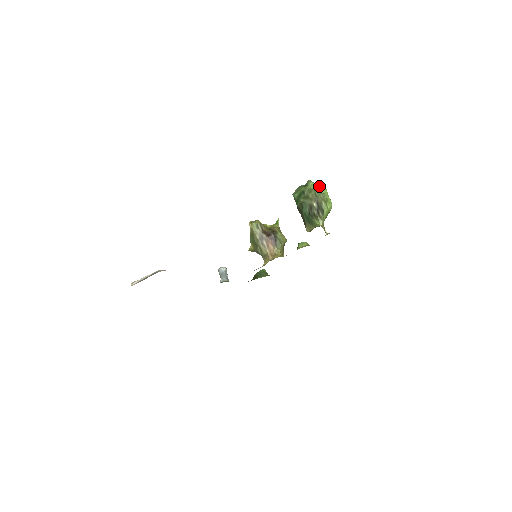
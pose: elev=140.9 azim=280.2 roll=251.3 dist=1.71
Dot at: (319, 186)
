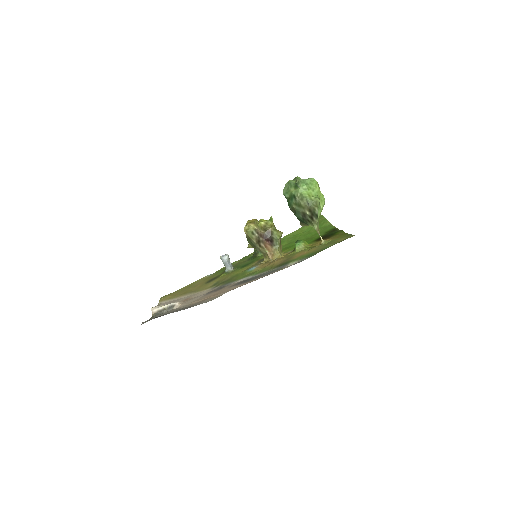
Dot at: (310, 184)
